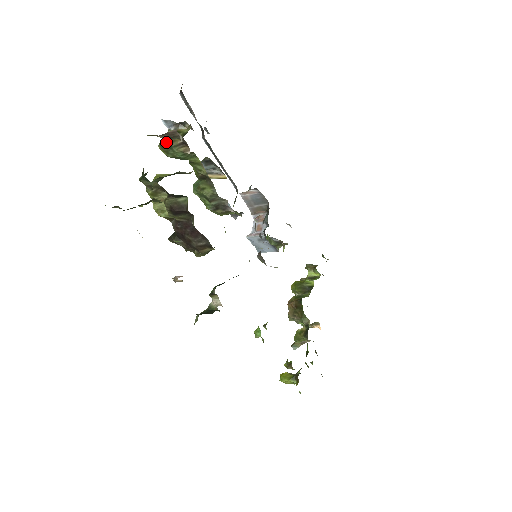
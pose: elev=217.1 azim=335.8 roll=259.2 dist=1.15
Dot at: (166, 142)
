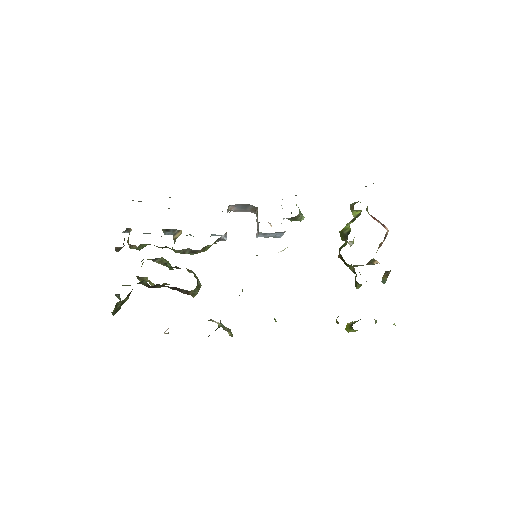
Dot at: occluded
